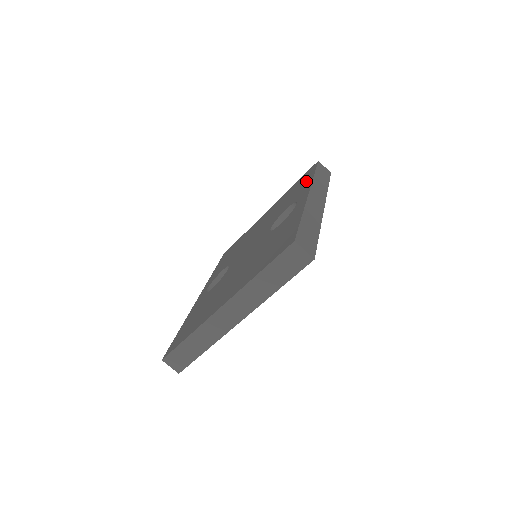
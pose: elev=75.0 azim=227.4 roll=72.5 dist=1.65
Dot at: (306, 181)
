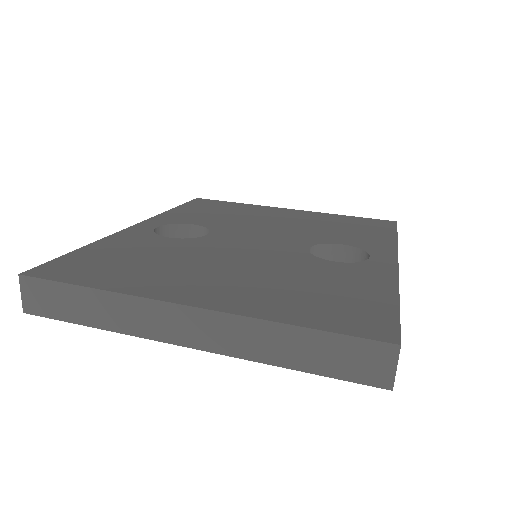
Dot at: (381, 234)
